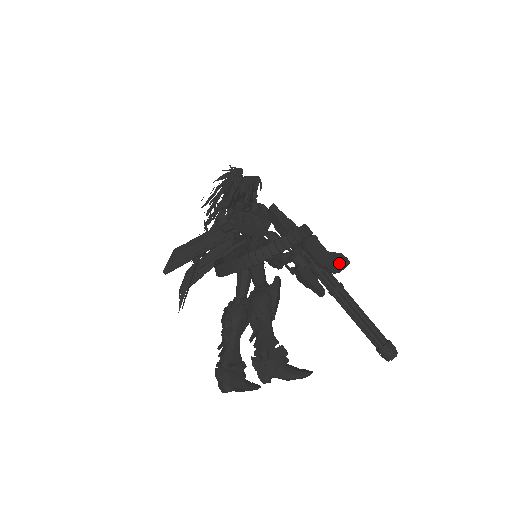
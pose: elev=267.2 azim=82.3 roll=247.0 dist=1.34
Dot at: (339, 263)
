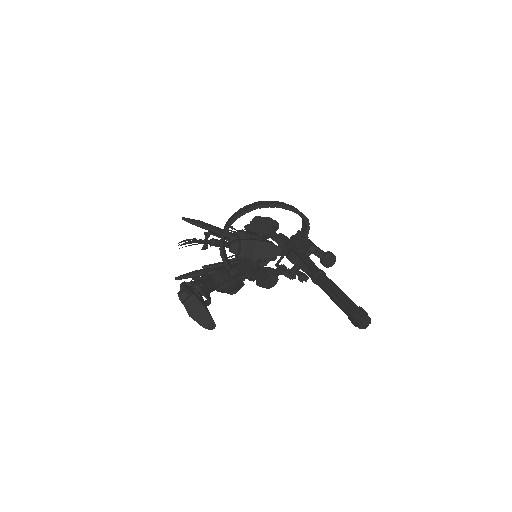
Dot at: occluded
